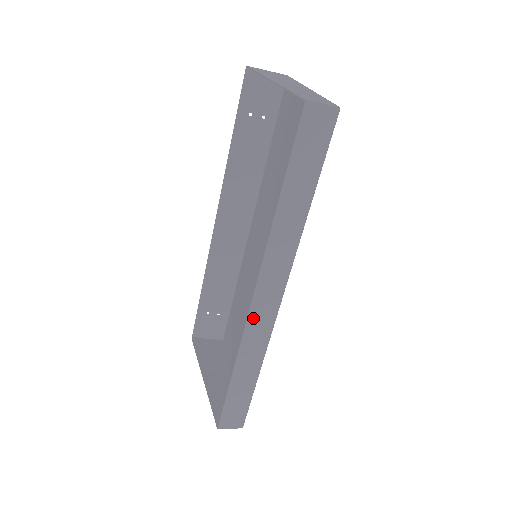
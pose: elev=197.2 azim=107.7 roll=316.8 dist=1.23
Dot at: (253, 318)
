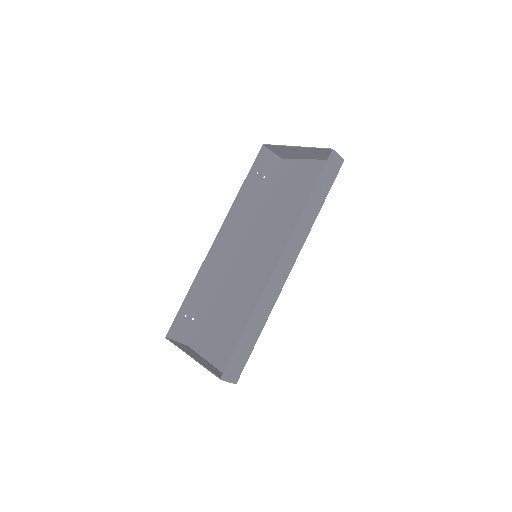
Dot at: (274, 277)
